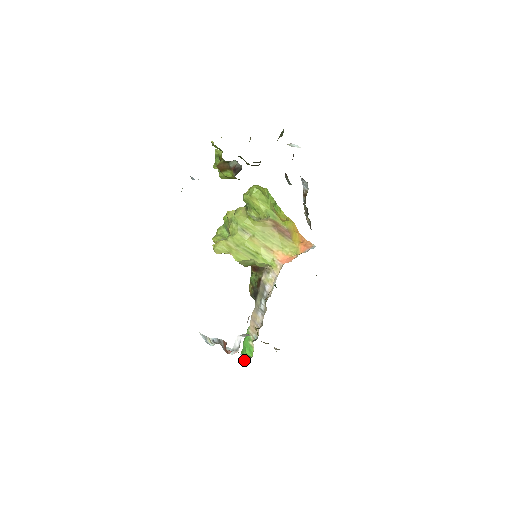
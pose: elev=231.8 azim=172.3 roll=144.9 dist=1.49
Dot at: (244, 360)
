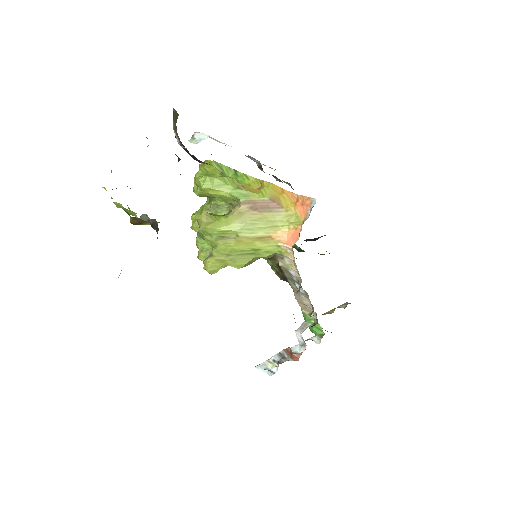
Dot at: (318, 343)
